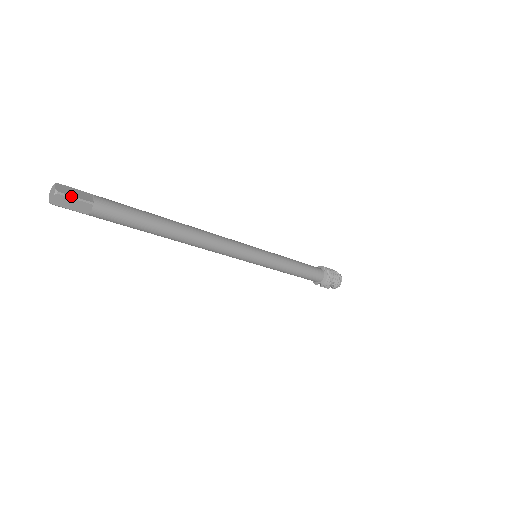
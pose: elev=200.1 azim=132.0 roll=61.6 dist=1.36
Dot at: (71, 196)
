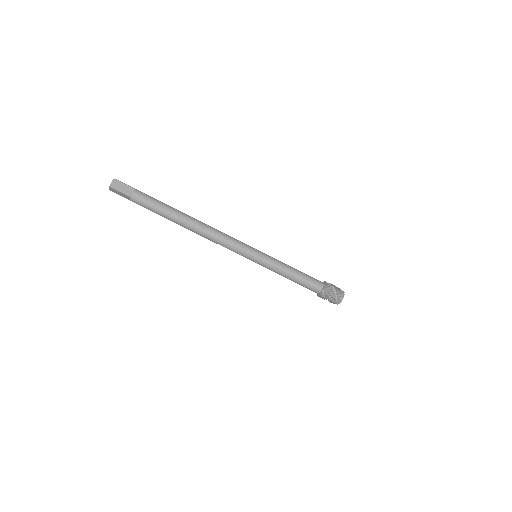
Dot at: (122, 183)
